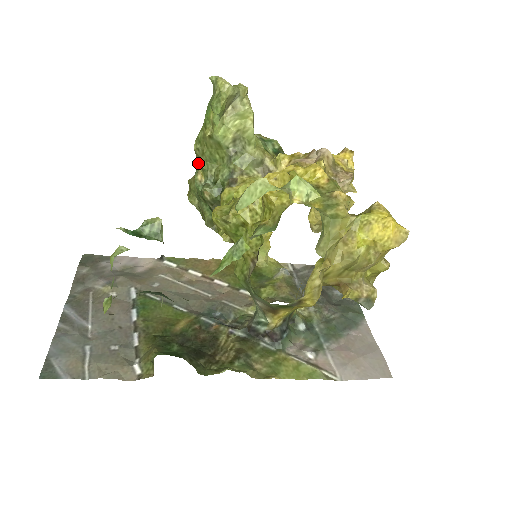
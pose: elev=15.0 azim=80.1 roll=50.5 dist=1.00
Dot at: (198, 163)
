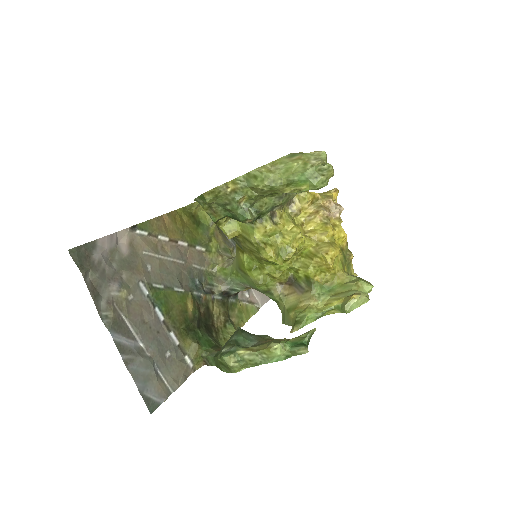
Dot at: (247, 190)
